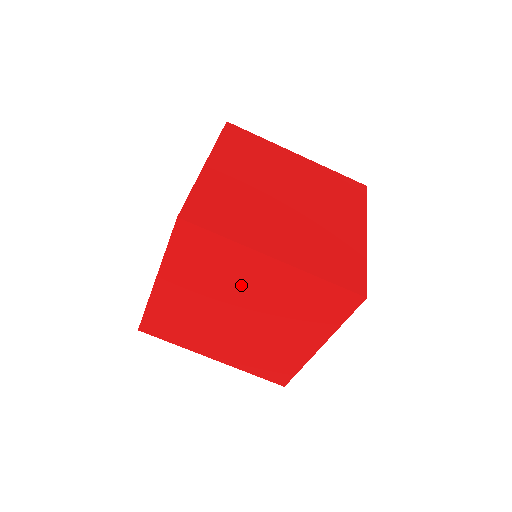
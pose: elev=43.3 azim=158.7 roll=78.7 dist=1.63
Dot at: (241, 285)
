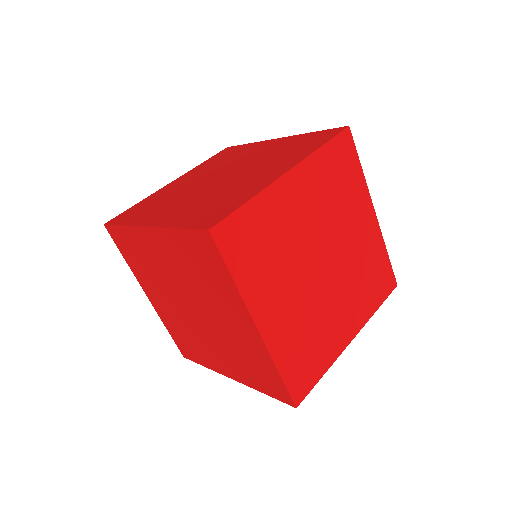
Dot at: (214, 305)
